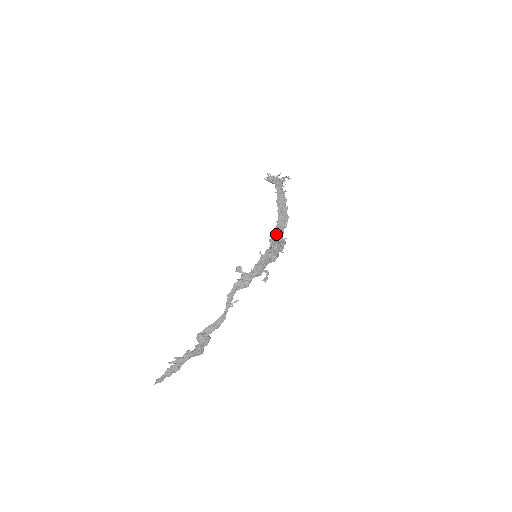
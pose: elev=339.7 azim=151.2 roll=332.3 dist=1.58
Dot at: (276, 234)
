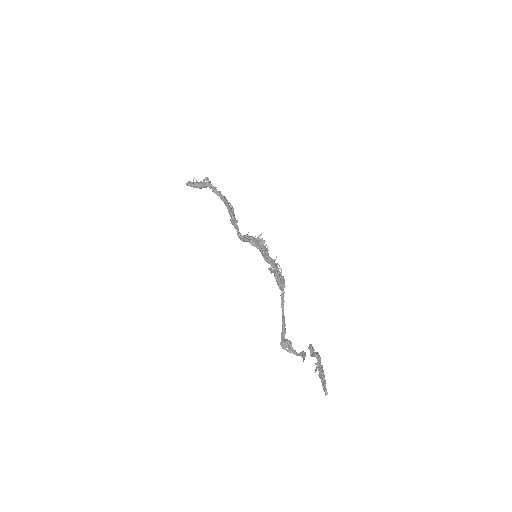
Dot at: (240, 233)
